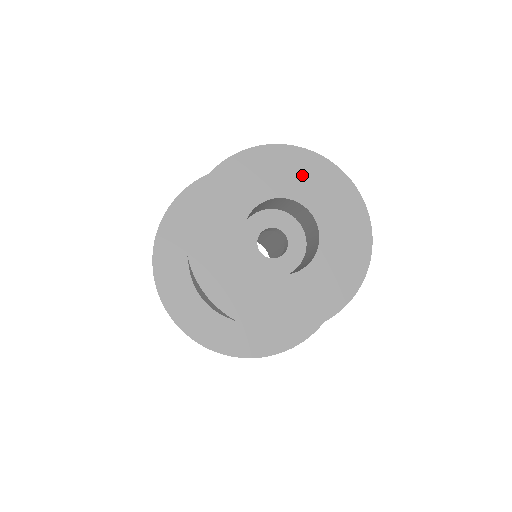
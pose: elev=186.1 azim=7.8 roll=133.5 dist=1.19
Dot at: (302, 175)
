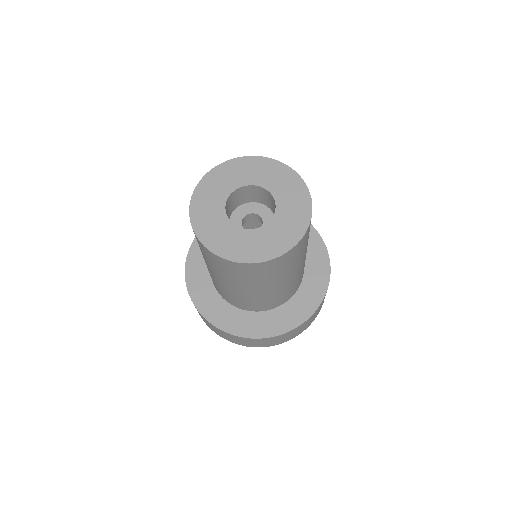
Dot at: (282, 181)
